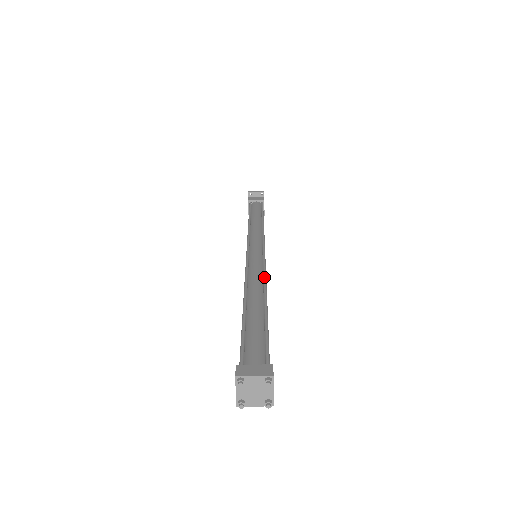
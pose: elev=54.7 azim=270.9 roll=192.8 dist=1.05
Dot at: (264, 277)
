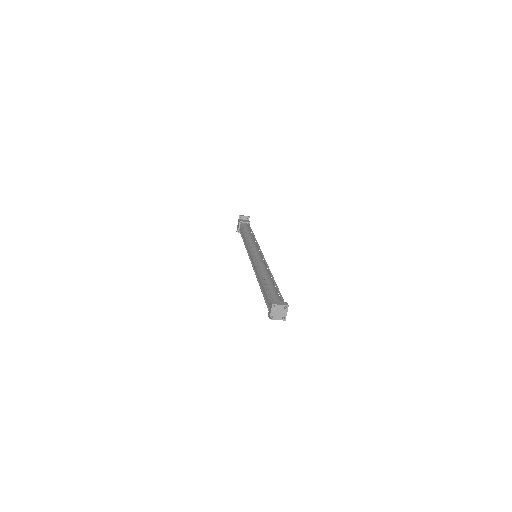
Dot at: (268, 267)
